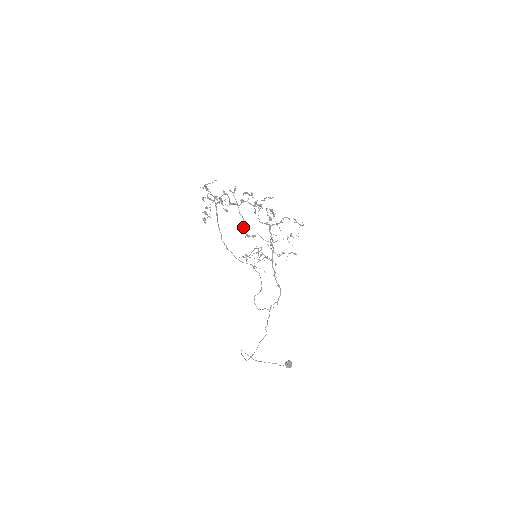
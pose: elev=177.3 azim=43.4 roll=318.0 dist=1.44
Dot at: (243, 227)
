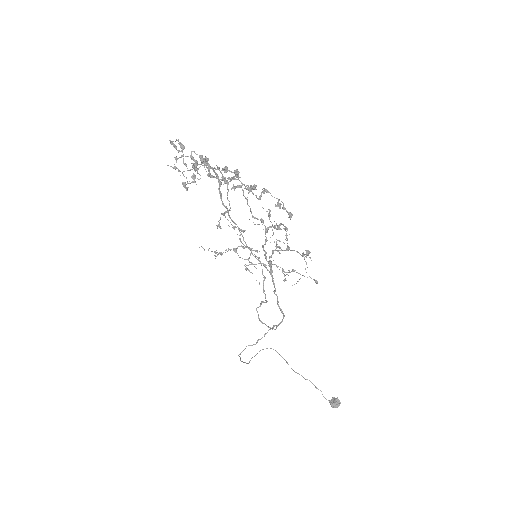
Dot at: (221, 213)
